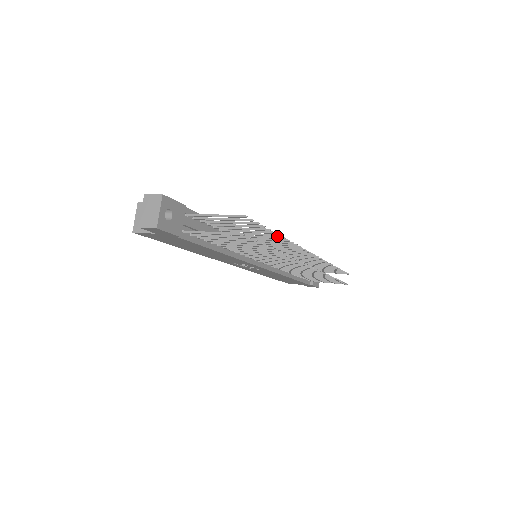
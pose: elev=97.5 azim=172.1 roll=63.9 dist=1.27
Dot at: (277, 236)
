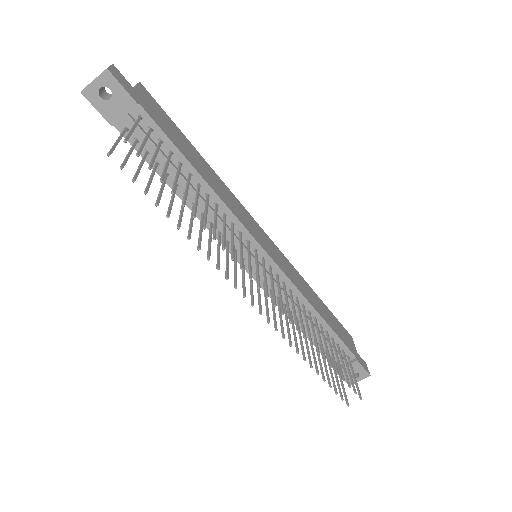
Dot at: (194, 216)
